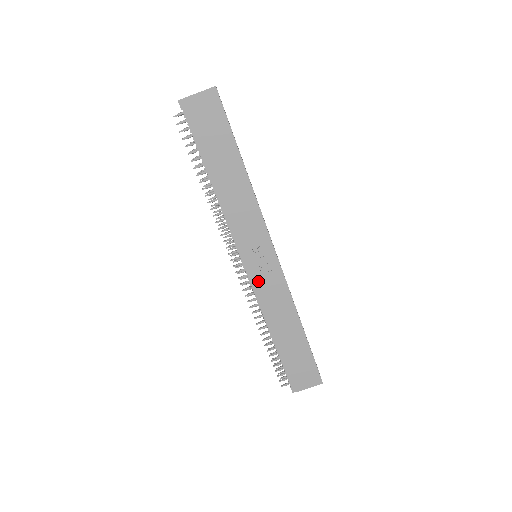
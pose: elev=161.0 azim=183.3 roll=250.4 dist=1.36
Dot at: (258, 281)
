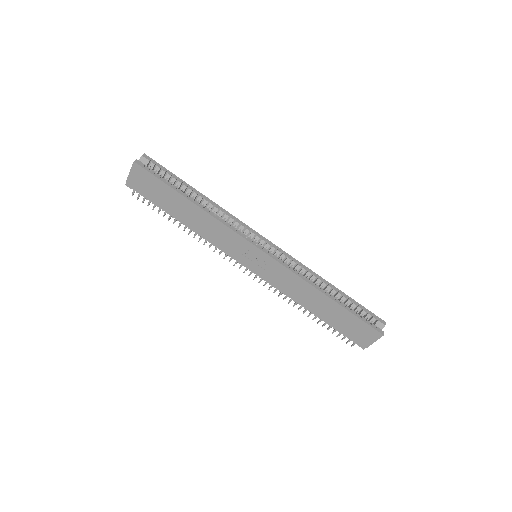
Dot at: (267, 276)
